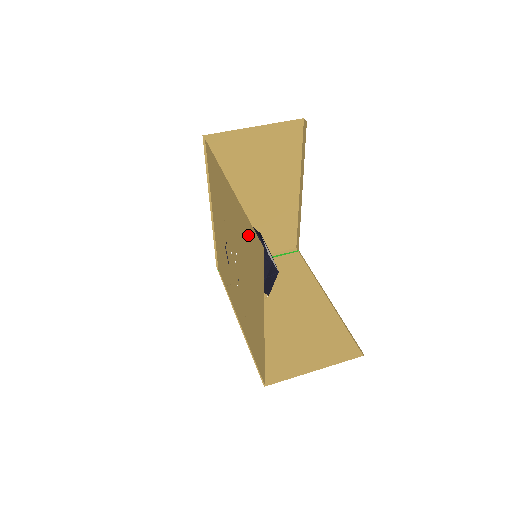
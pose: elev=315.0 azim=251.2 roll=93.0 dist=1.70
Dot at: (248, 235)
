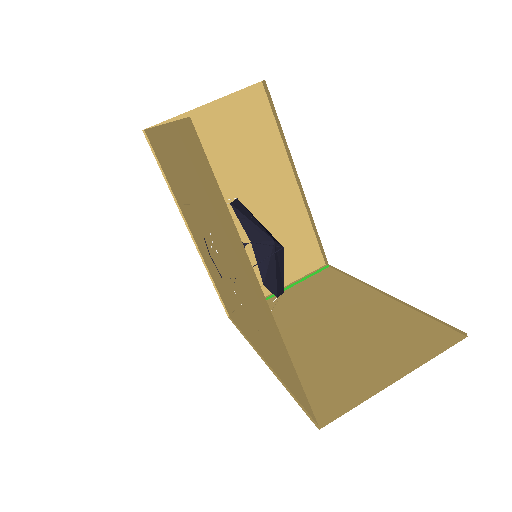
Dot at: (188, 154)
